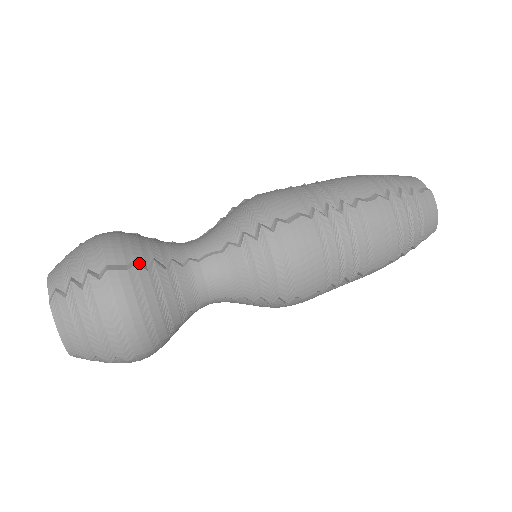
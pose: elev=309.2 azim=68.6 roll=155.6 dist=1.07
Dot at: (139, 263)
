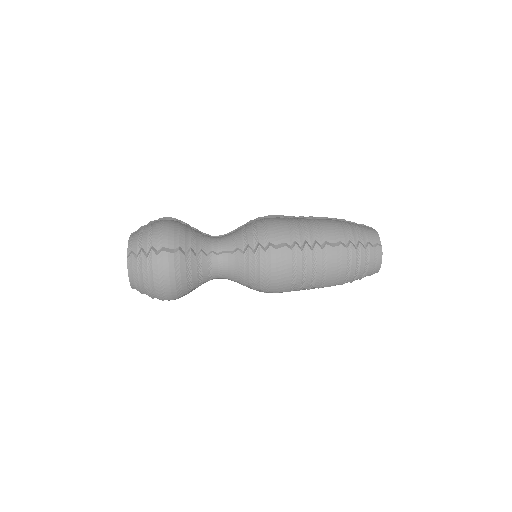
Dot at: (181, 250)
